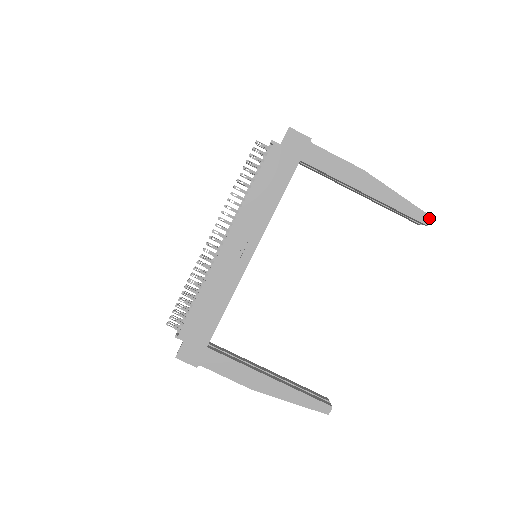
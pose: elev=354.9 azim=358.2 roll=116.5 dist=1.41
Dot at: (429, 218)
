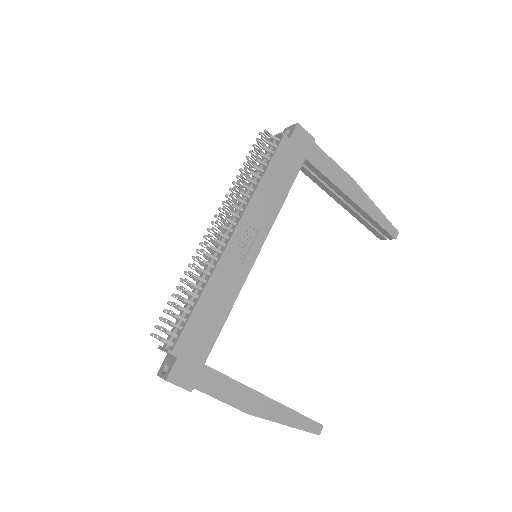
Dot at: (397, 232)
